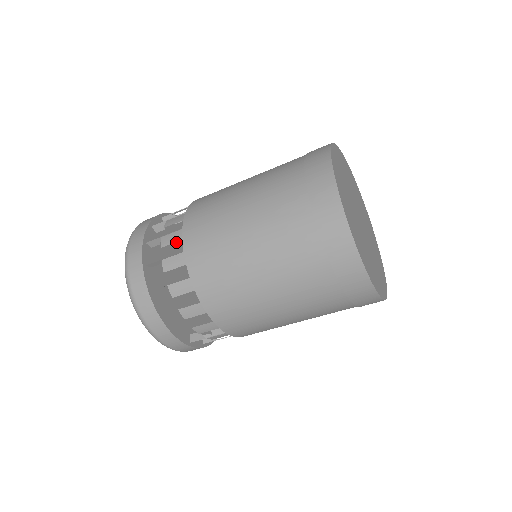
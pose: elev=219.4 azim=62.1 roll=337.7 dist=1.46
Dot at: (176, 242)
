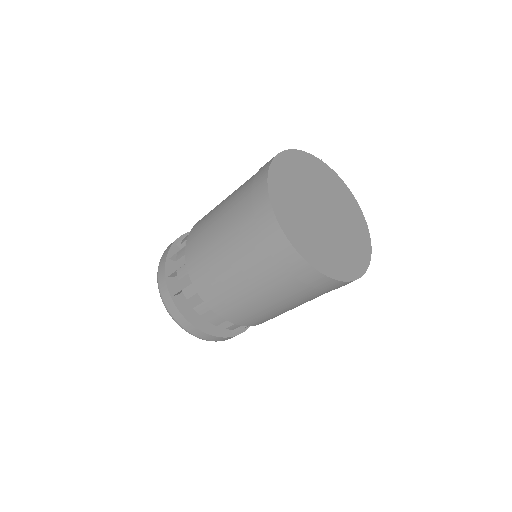
Dot at: occluded
